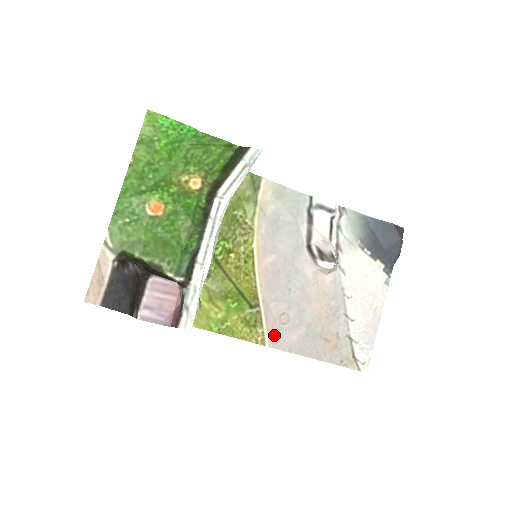
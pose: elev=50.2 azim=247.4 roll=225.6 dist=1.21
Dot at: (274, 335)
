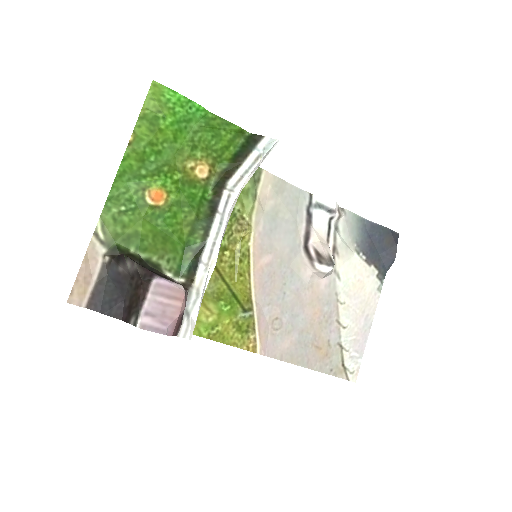
Dot at: (266, 341)
